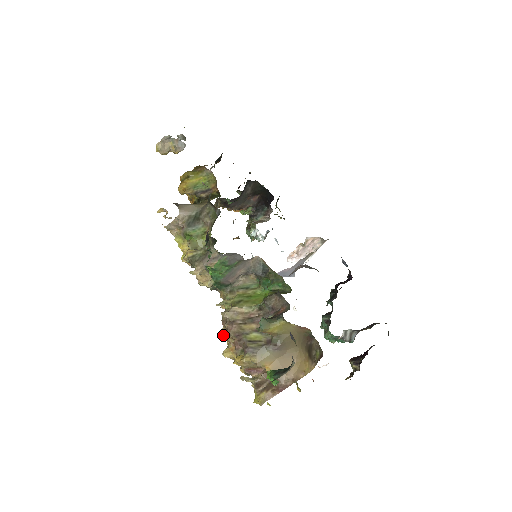
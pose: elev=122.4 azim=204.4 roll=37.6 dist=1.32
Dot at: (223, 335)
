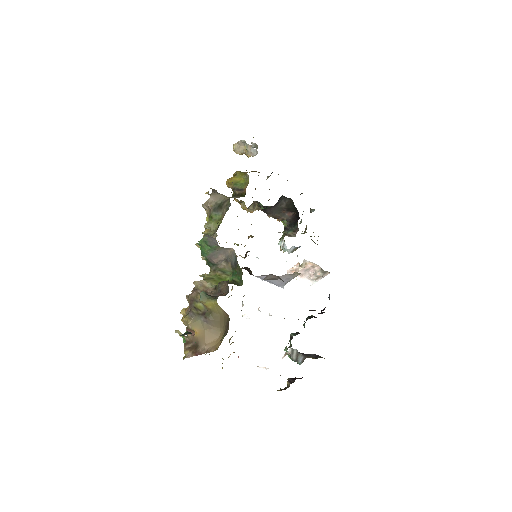
Dot at: (186, 296)
